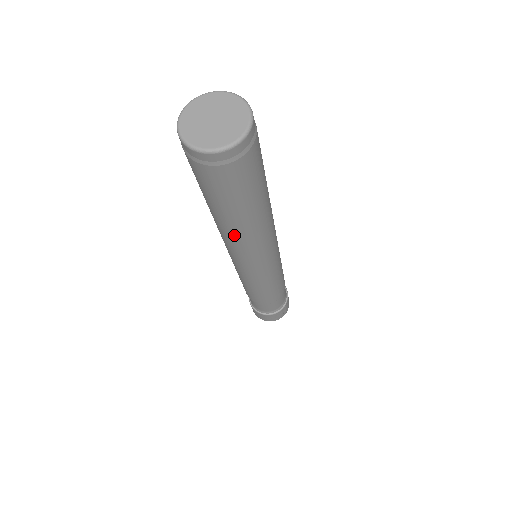
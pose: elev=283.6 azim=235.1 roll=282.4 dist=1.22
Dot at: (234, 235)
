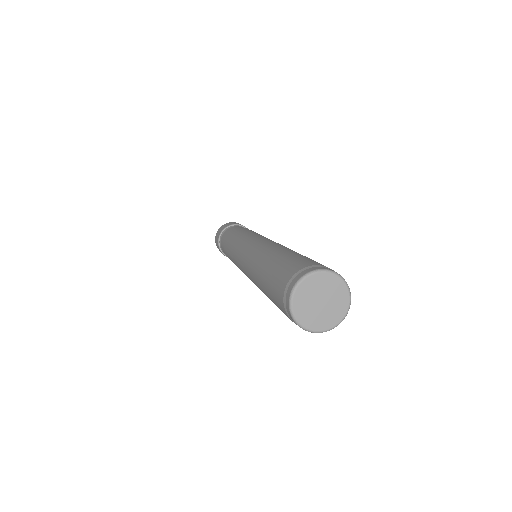
Dot at: occluded
